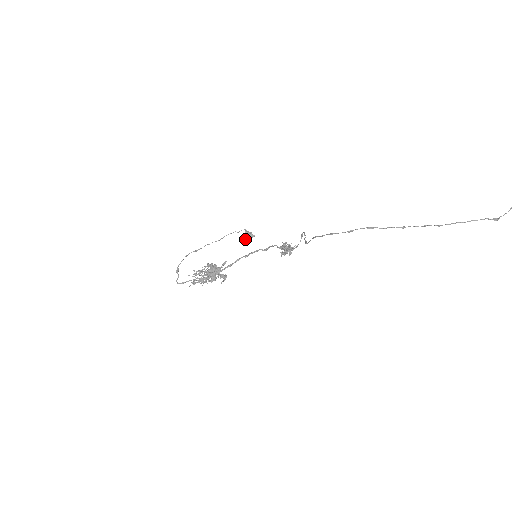
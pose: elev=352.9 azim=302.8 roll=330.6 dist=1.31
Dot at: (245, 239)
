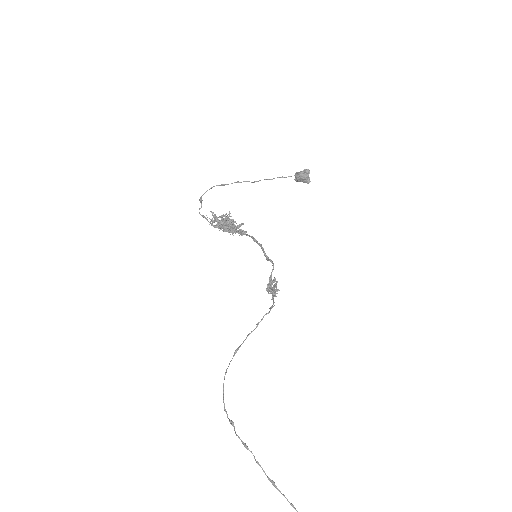
Dot at: (296, 181)
